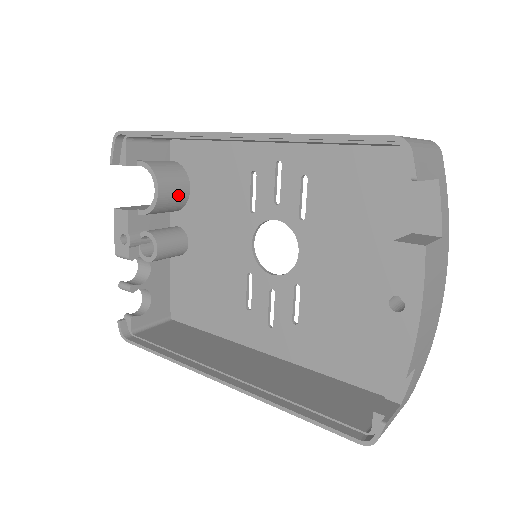
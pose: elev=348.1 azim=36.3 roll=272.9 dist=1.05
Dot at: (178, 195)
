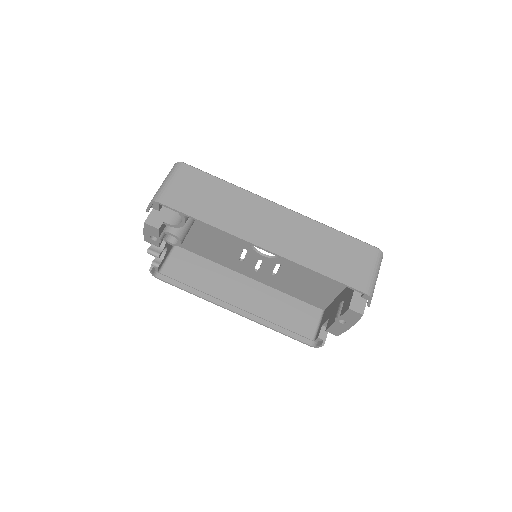
Dot at: occluded
